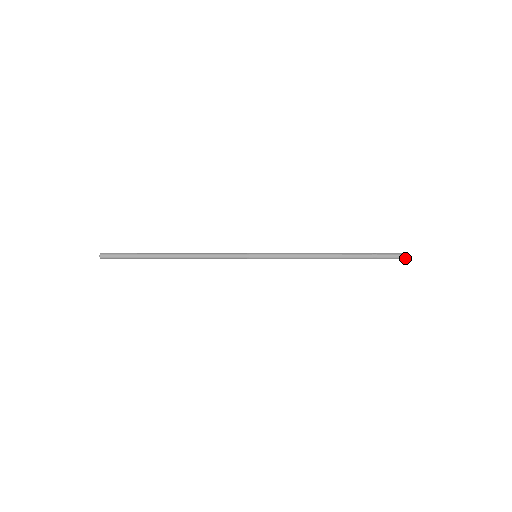
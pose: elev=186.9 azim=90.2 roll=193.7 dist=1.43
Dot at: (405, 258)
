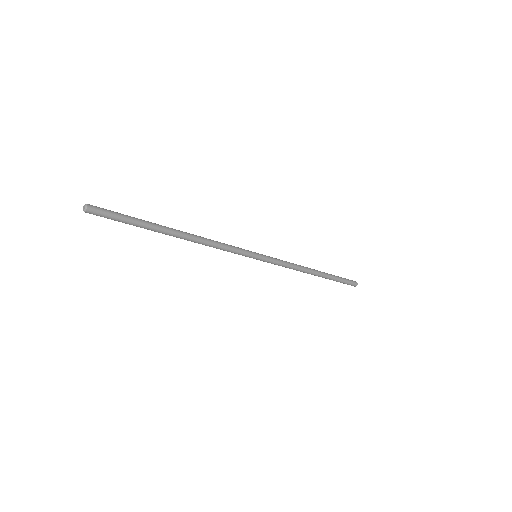
Dot at: (355, 284)
